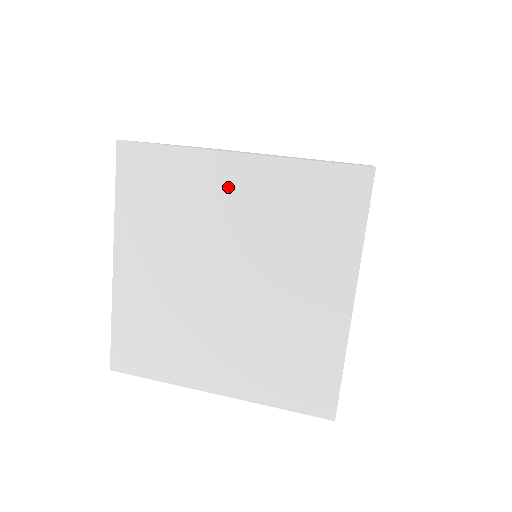
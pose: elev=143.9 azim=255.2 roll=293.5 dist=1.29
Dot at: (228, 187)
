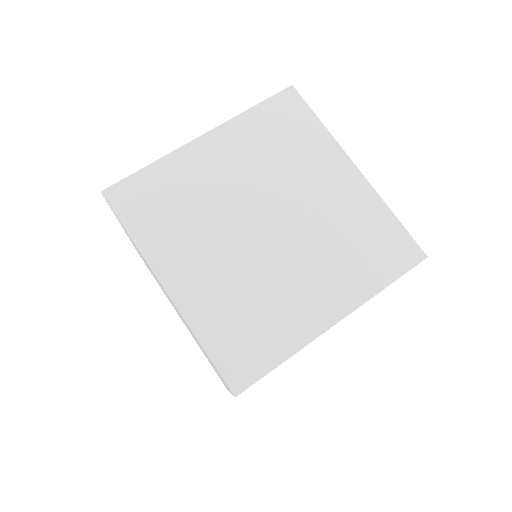
Dot at: (213, 161)
